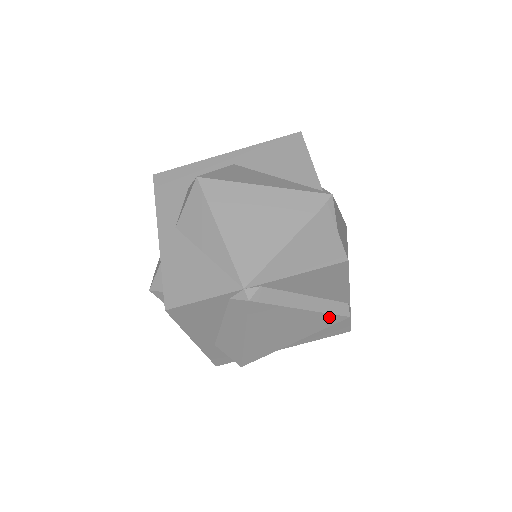
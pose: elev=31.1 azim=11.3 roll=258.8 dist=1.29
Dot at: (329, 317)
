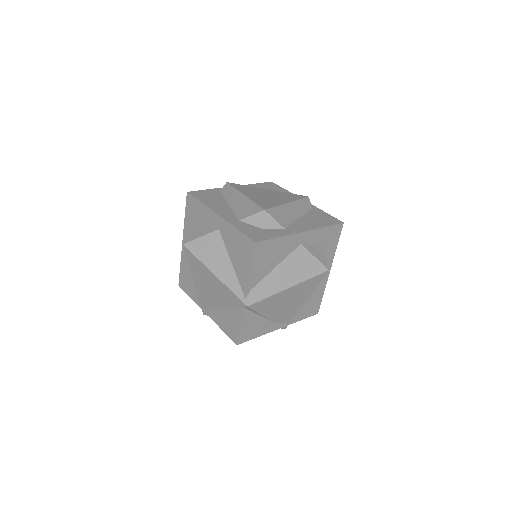
Dot at: occluded
